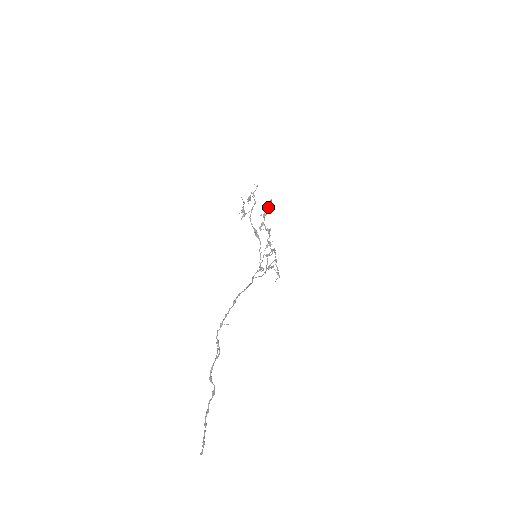
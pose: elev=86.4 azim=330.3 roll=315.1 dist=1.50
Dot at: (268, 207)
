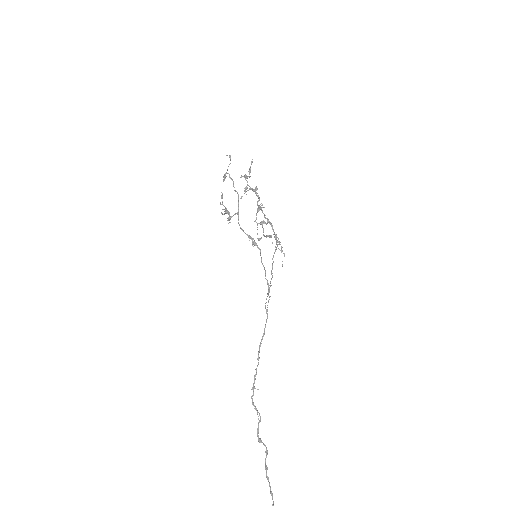
Dot at: (249, 170)
